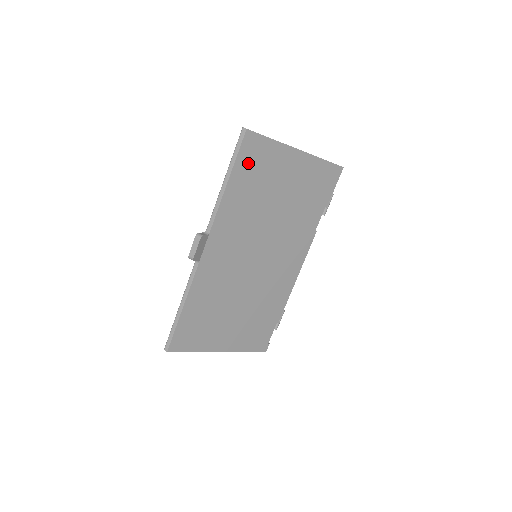
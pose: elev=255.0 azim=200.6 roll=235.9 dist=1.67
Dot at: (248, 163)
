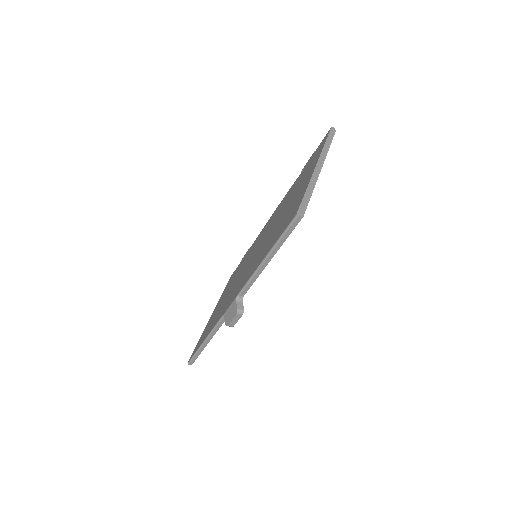
Dot at: occluded
